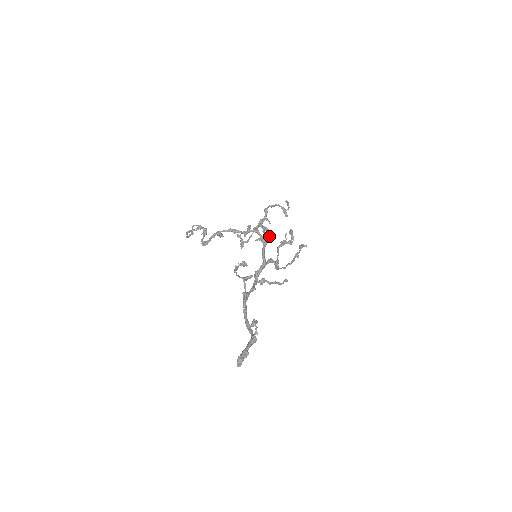
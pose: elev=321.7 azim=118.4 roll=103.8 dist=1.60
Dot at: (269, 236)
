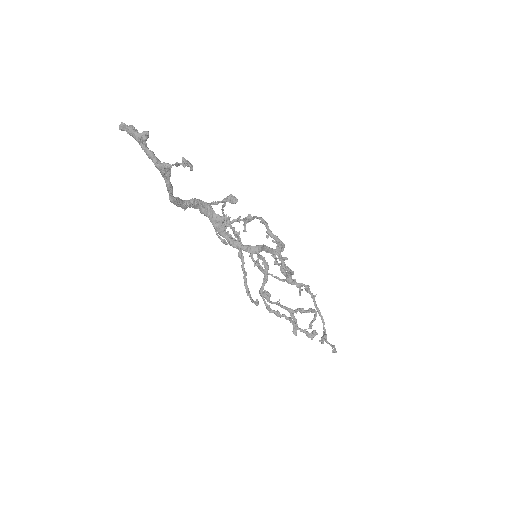
Dot at: occluded
